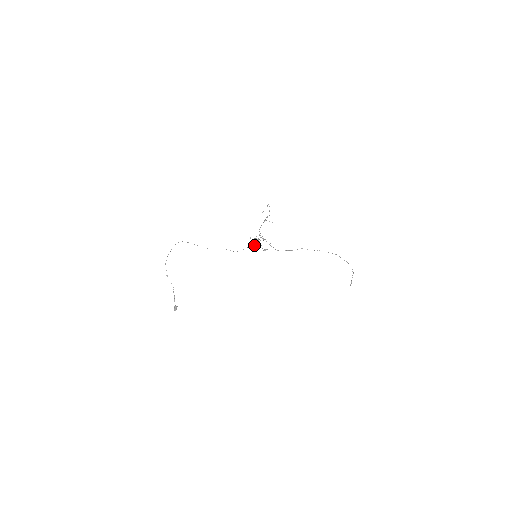
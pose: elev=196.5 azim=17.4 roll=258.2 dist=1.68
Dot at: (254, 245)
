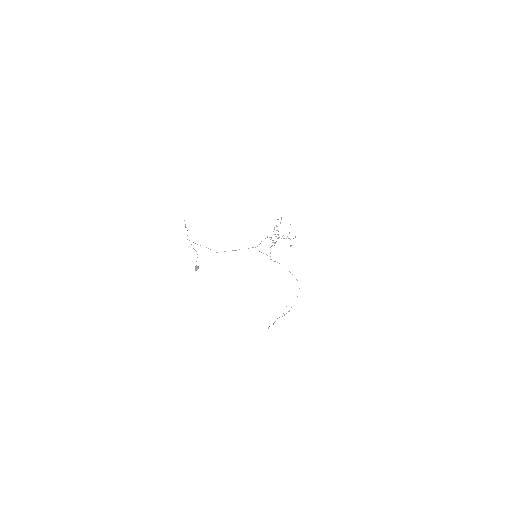
Dot at: occluded
